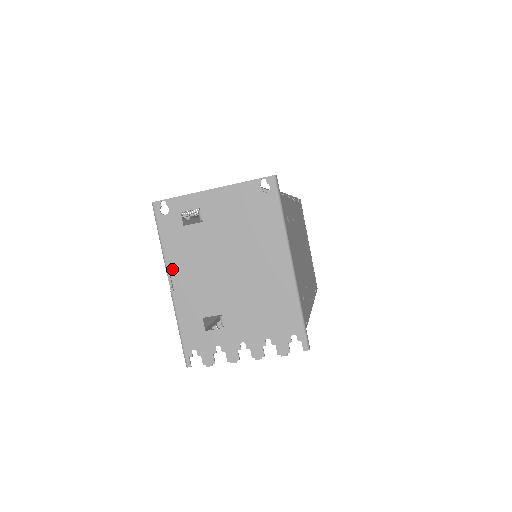
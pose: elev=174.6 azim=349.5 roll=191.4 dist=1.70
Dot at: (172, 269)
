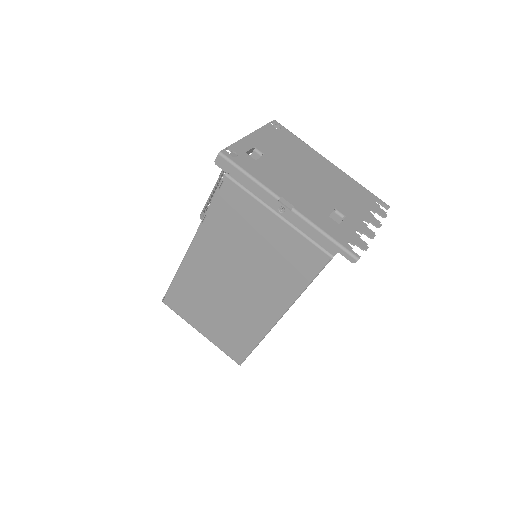
Dot at: (278, 192)
